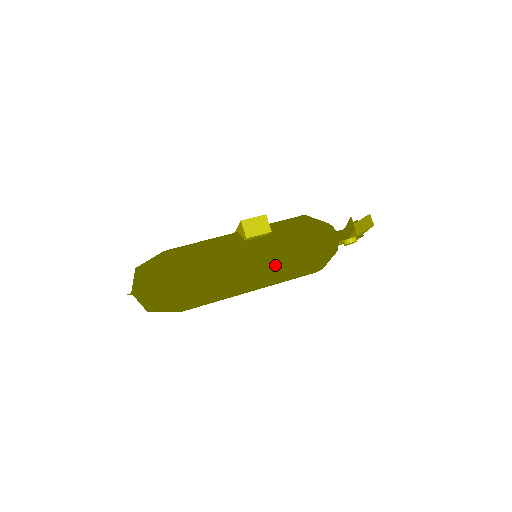
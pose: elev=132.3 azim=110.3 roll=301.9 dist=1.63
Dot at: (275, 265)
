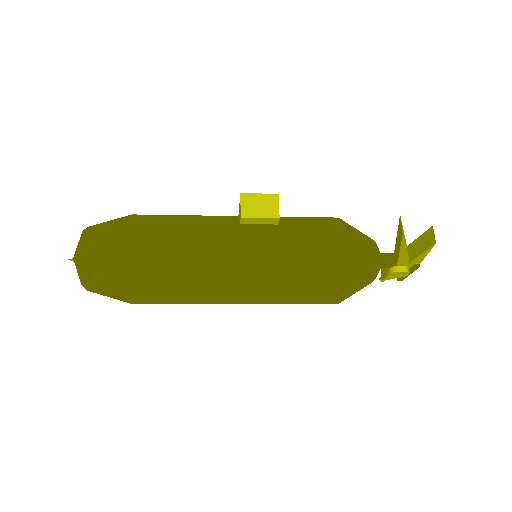
Dot at: (273, 267)
